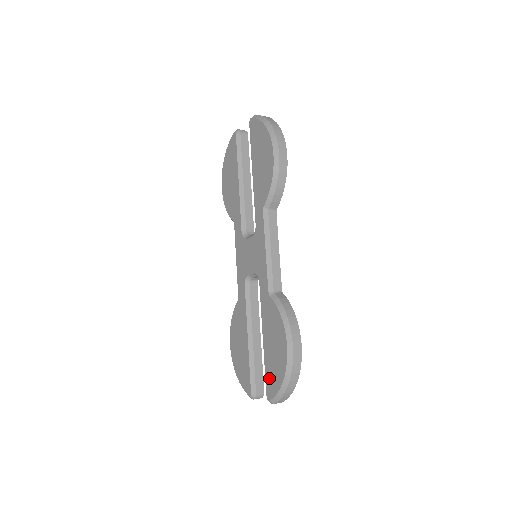
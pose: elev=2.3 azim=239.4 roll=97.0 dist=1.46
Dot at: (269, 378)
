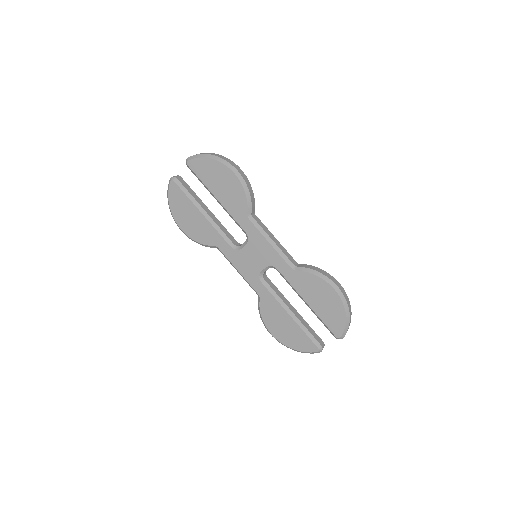
Dot at: (331, 323)
